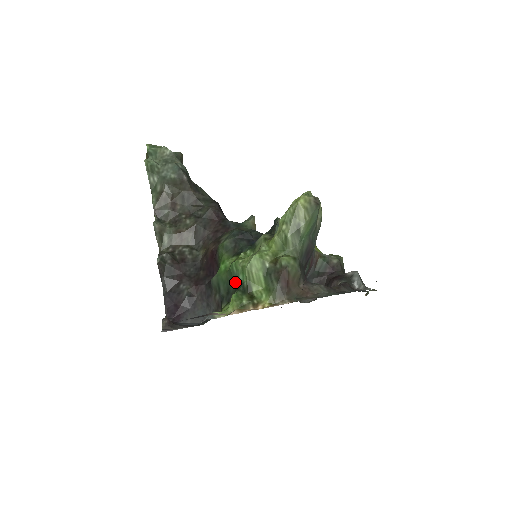
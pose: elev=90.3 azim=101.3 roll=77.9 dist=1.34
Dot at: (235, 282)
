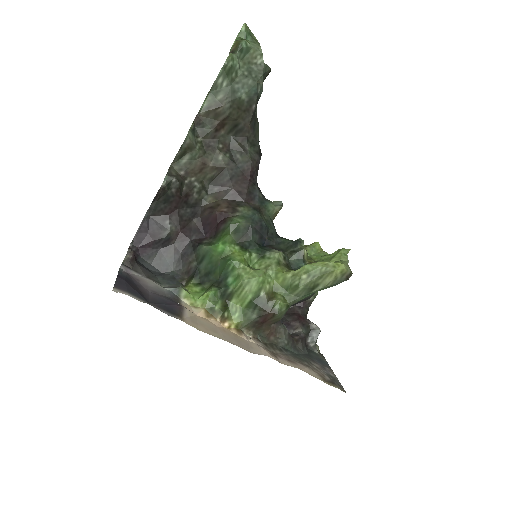
Dot at: (221, 276)
